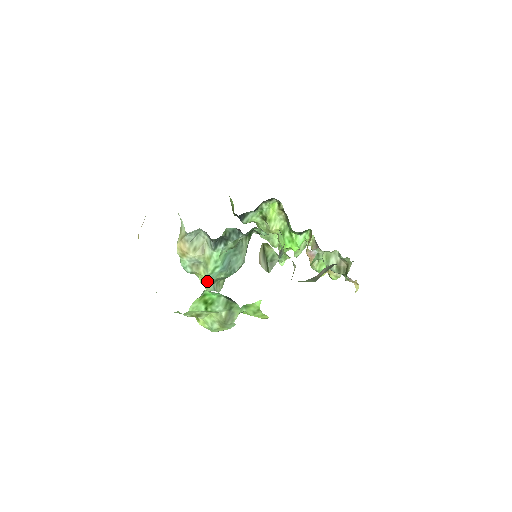
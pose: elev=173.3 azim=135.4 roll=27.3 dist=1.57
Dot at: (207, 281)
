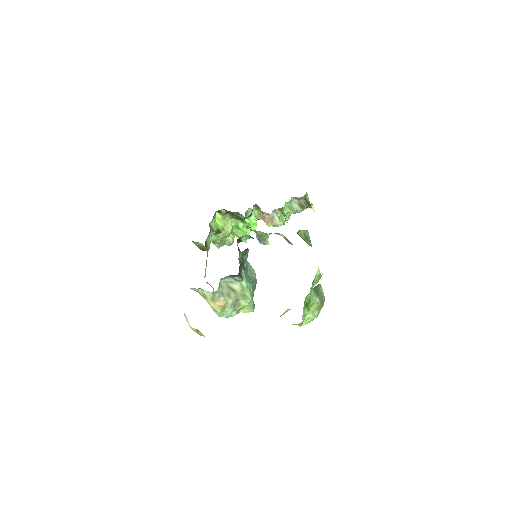
Dot at: (251, 306)
